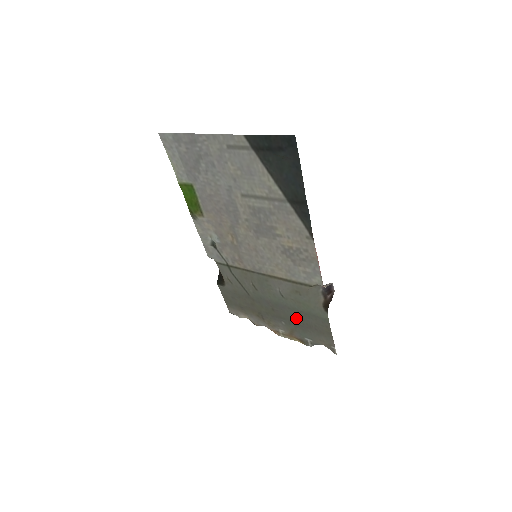
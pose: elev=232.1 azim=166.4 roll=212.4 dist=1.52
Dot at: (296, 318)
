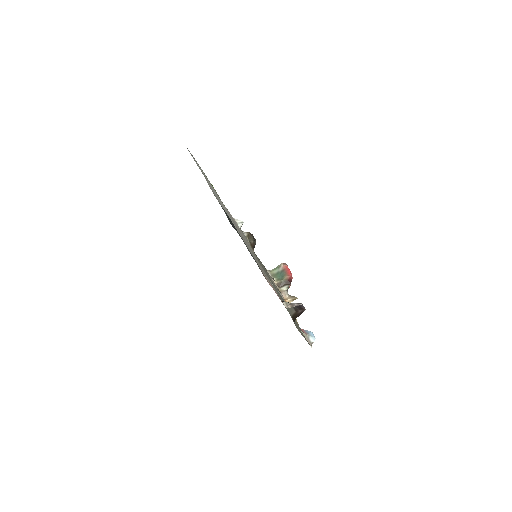
Dot at: occluded
